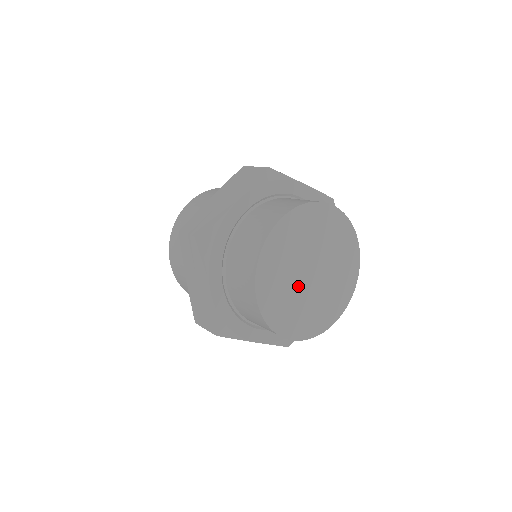
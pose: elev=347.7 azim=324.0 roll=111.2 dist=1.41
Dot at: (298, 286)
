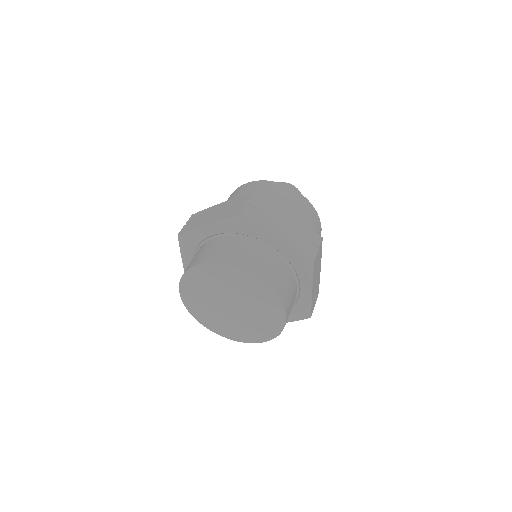
Dot at: (230, 316)
